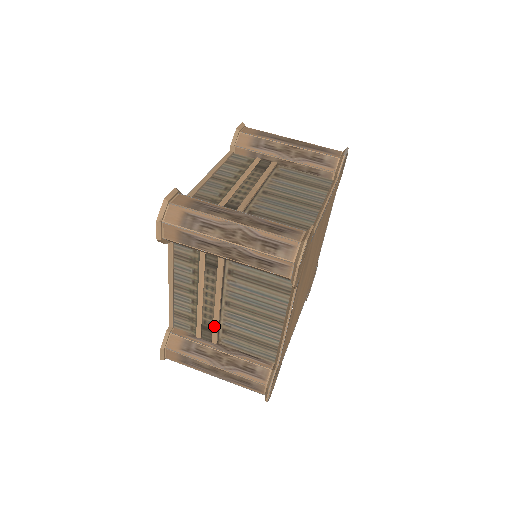
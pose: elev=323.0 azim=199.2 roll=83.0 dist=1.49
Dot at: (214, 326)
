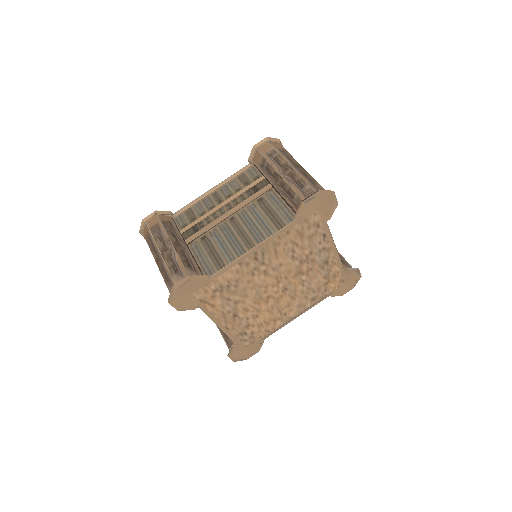
Dot at: occluded
